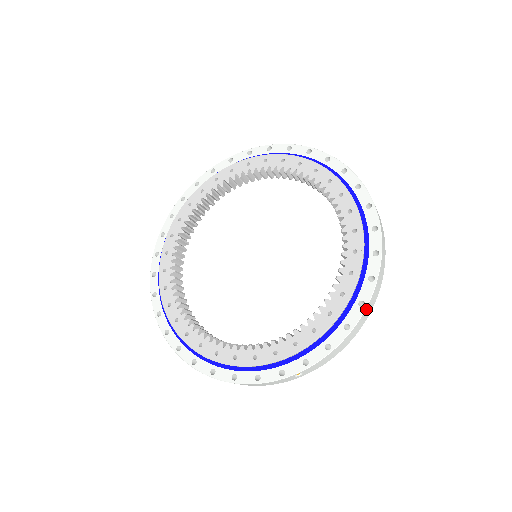
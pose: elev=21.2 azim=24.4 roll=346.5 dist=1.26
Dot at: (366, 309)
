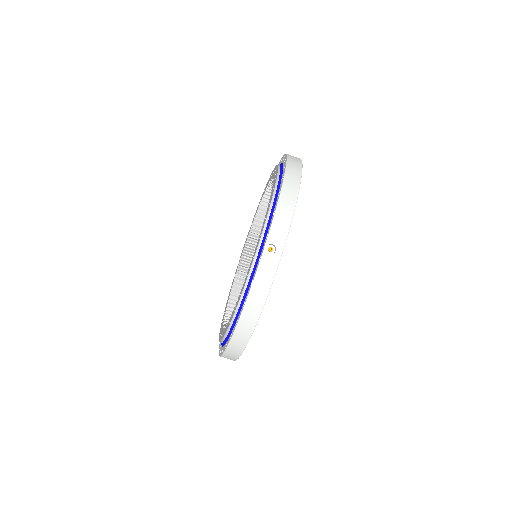
Dot at: (286, 176)
